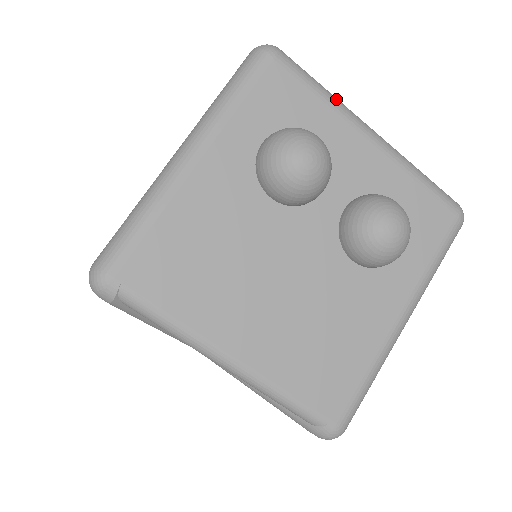
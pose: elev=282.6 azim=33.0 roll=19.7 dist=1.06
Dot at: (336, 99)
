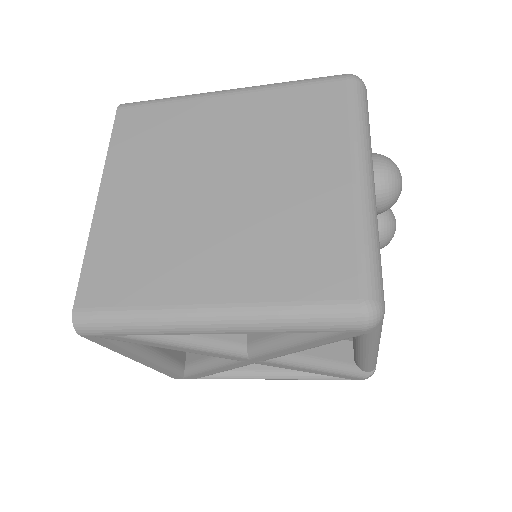
Dot at: occluded
